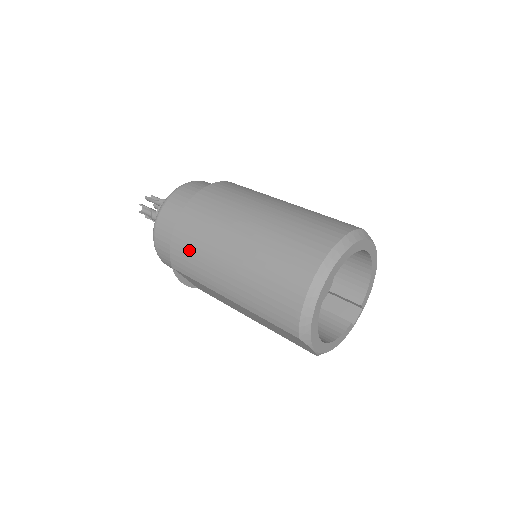
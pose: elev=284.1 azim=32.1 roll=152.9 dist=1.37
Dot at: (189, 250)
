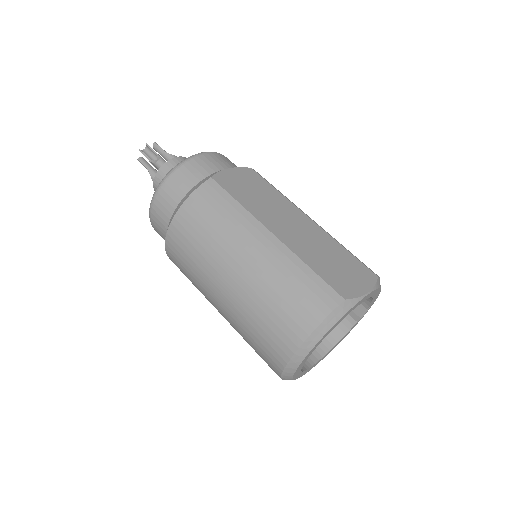
Dot at: (185, 275)
